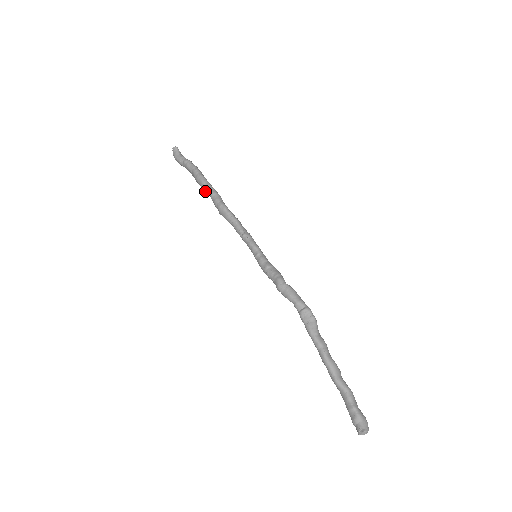
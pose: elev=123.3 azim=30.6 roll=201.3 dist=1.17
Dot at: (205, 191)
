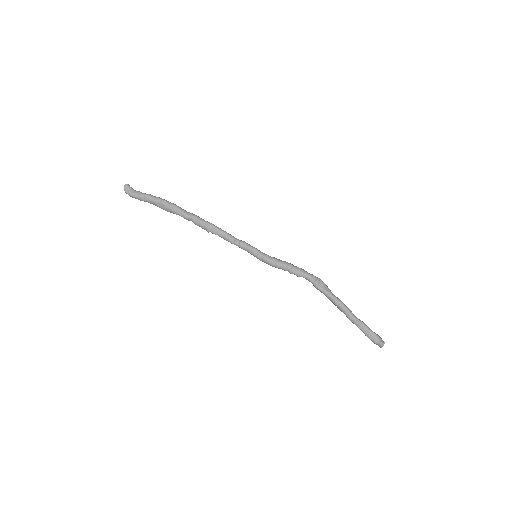
Dot at: (183, 216)
